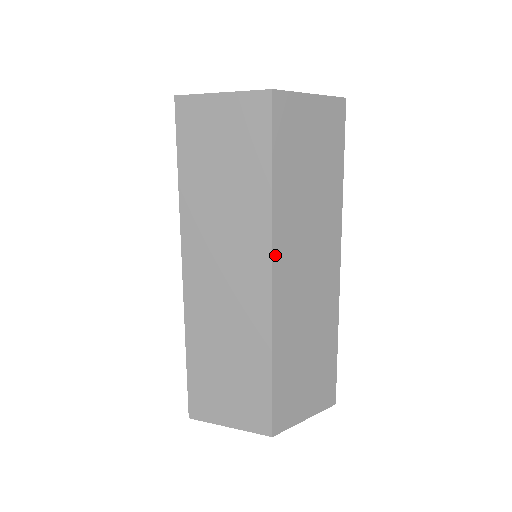
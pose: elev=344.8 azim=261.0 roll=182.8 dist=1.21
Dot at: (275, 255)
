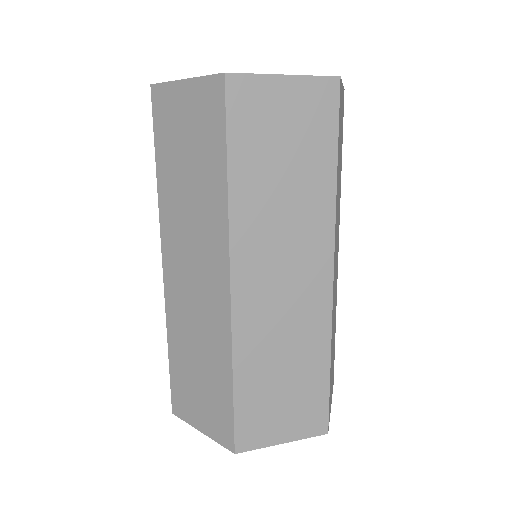
Dot at: (234, 259)
